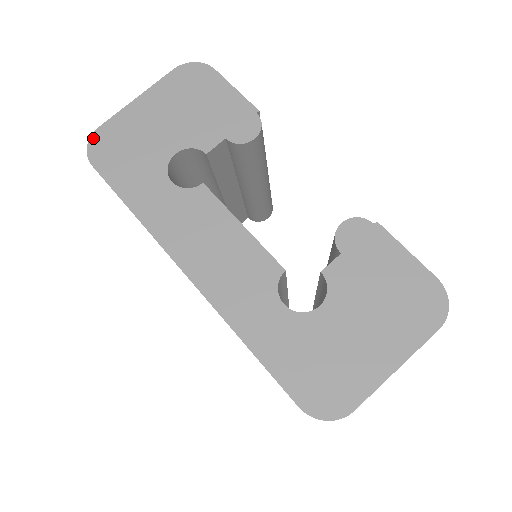
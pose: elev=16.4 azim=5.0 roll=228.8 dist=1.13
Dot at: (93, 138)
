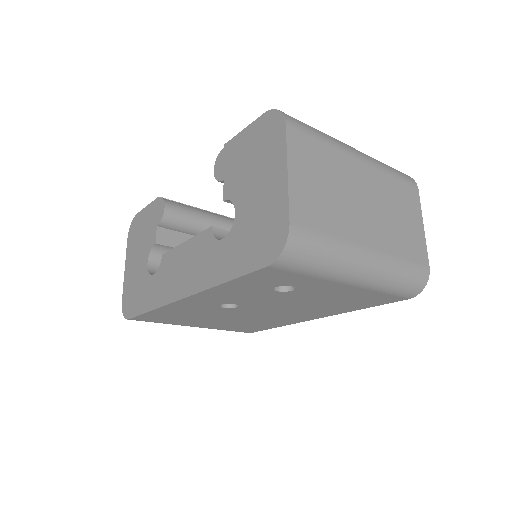
Dot at: (123, 309)
